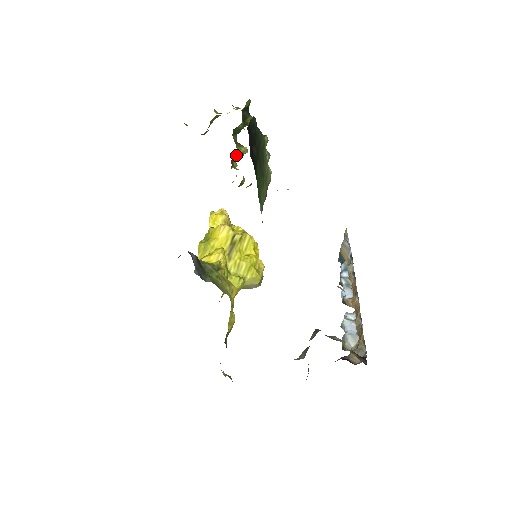
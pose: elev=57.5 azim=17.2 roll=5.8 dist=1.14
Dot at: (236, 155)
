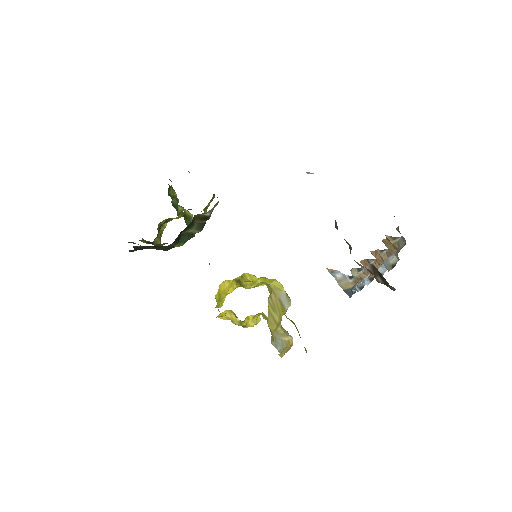
Dot at: (186, 218)
